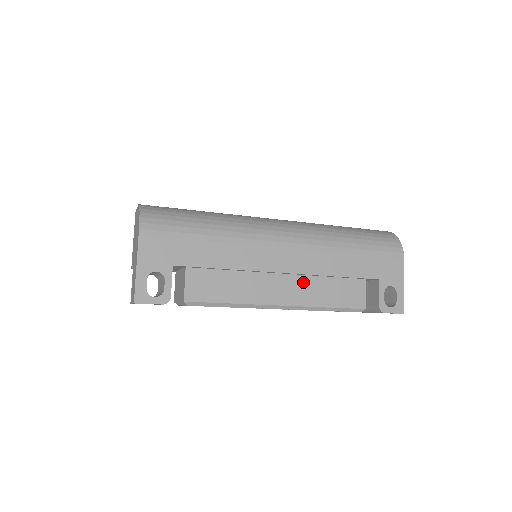
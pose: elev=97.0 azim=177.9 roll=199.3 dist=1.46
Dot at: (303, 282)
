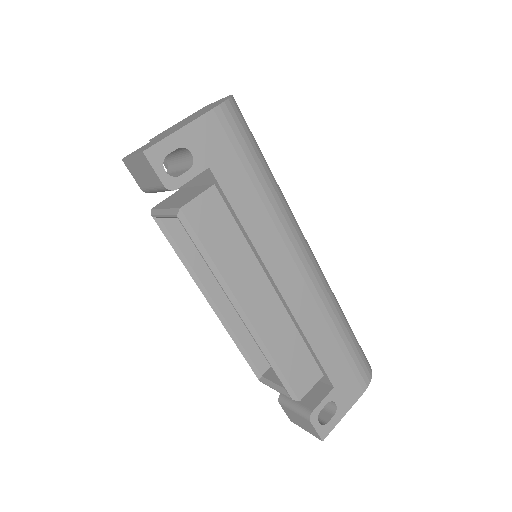
Dot at: (281, 317)
